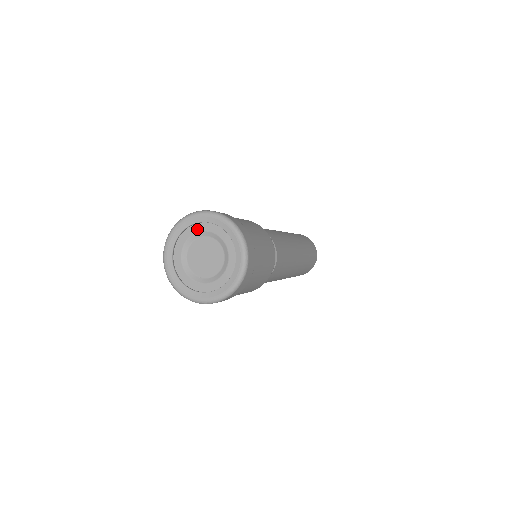
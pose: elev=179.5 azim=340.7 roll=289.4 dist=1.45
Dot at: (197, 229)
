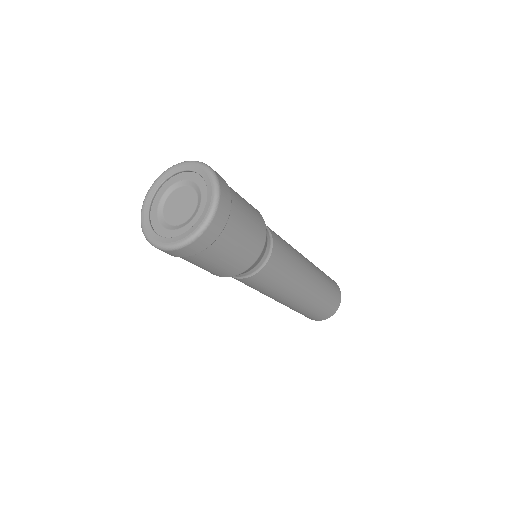
Dot at: (168, 185)
